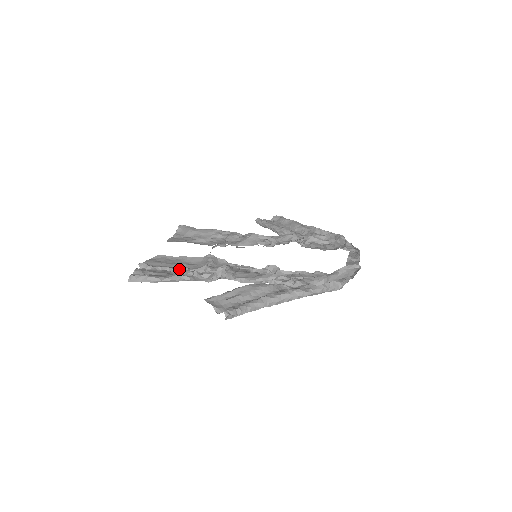
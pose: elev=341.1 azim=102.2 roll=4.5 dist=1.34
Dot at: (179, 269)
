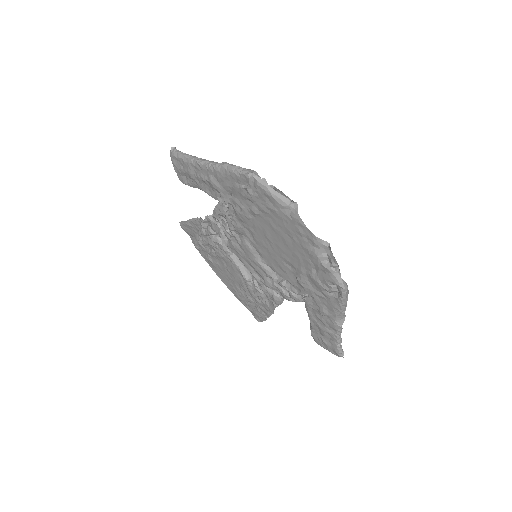
Dot at: occluded
